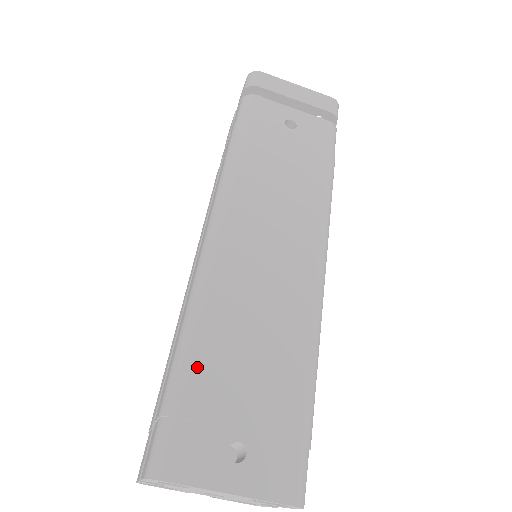
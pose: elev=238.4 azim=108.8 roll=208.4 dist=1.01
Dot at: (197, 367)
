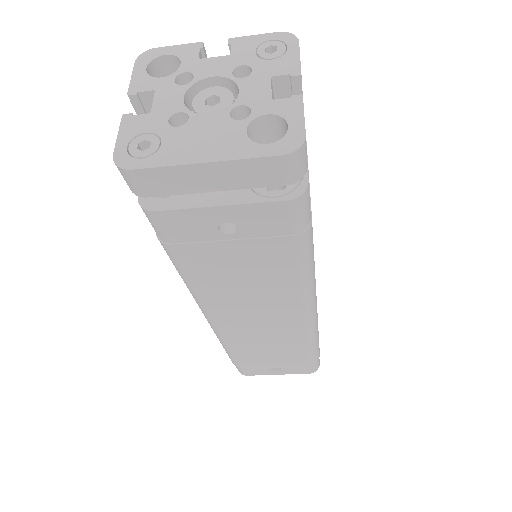
Dot at: (239, 359)
